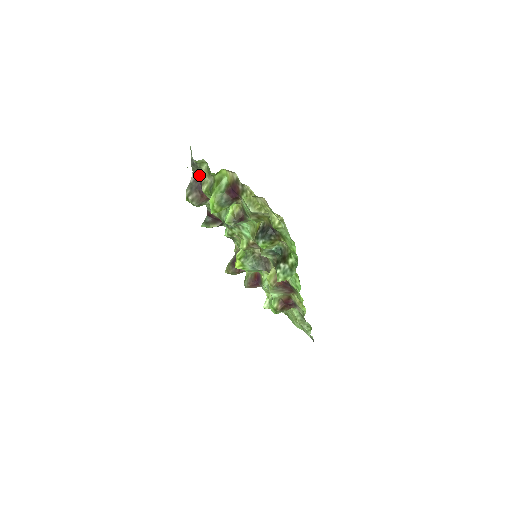
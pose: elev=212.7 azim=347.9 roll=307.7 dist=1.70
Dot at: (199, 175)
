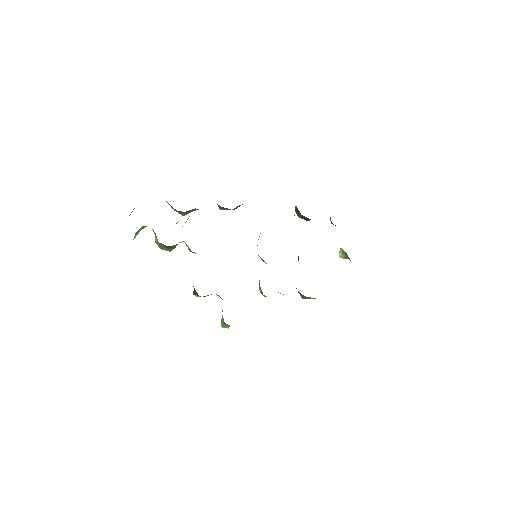
Dot at: occluded
